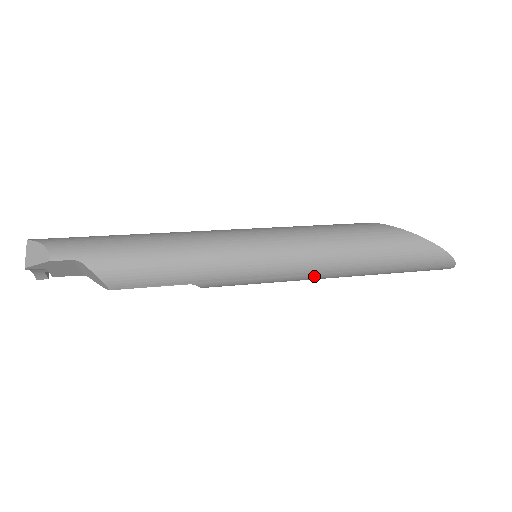
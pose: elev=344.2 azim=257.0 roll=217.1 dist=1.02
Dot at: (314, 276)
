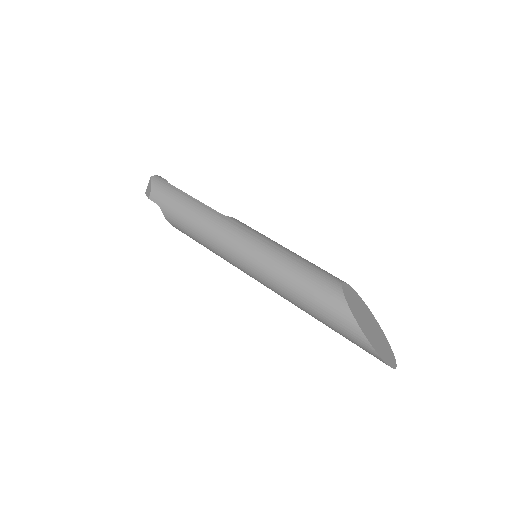
Dot at: occluded
